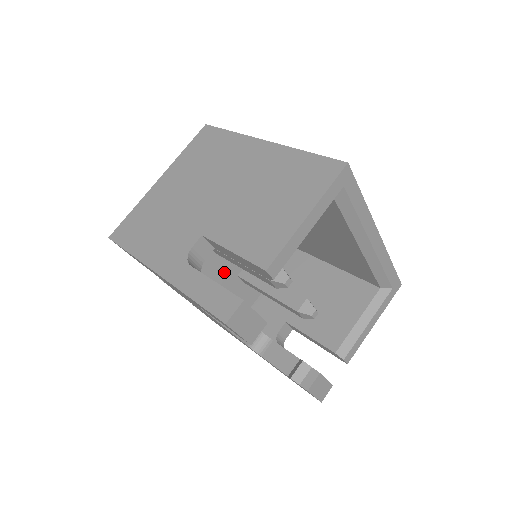
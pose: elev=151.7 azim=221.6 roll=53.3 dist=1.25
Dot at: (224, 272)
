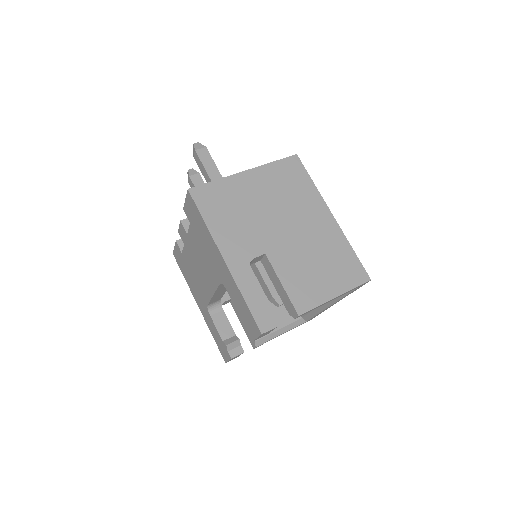
Dot at: occluded
